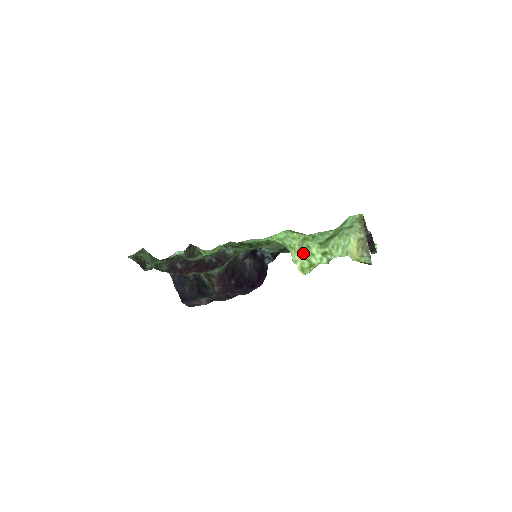
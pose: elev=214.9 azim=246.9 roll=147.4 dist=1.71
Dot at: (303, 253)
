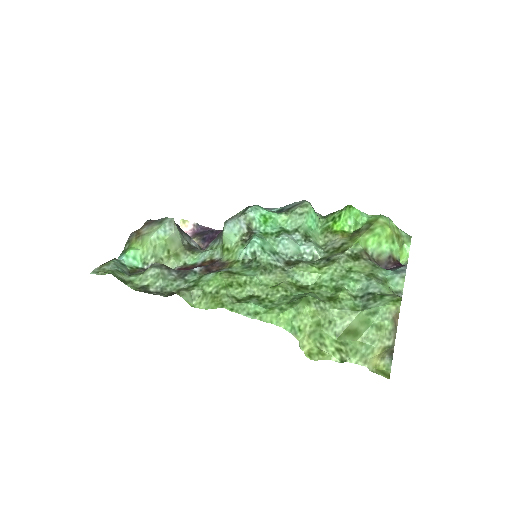
Dot at: (314, 340)
